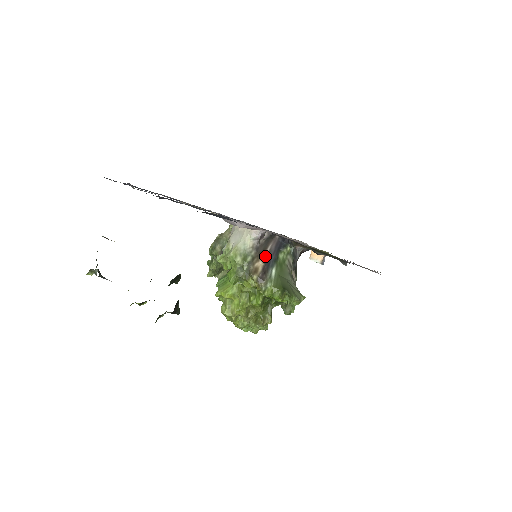
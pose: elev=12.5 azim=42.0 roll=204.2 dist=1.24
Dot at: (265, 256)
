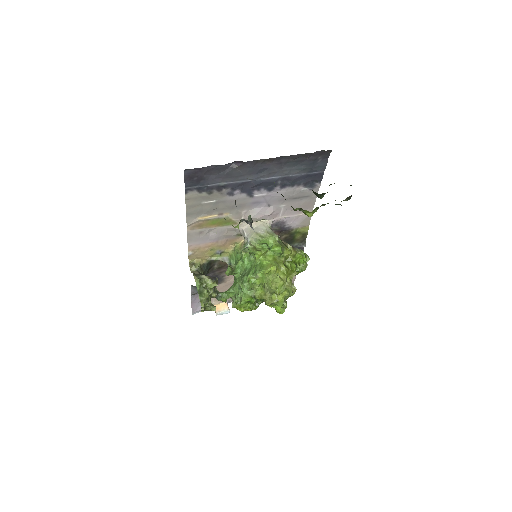
Dot at: occluded
